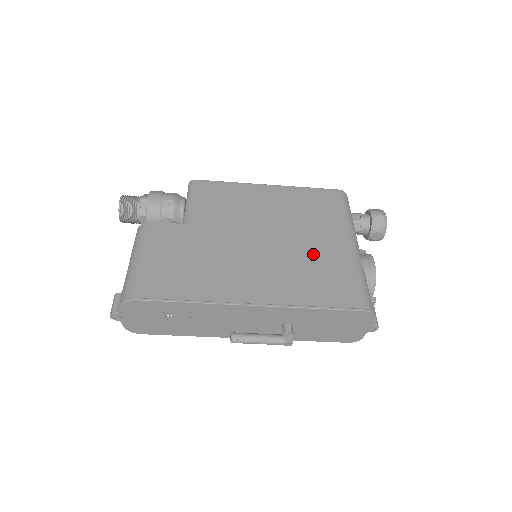
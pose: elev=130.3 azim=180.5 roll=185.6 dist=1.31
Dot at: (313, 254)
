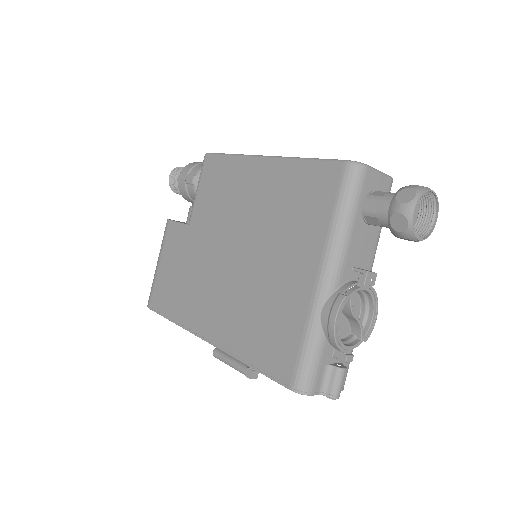
Dot at: (270, 288)
